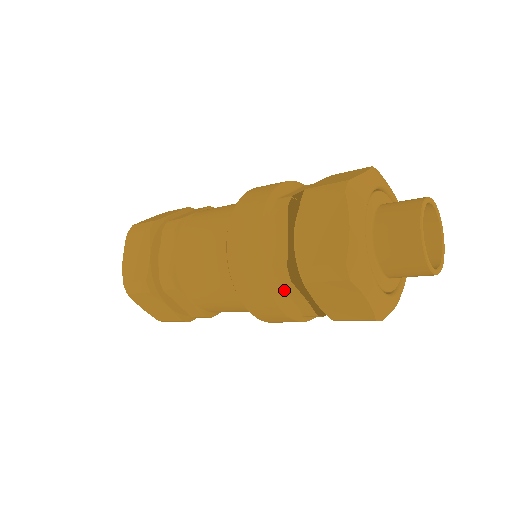
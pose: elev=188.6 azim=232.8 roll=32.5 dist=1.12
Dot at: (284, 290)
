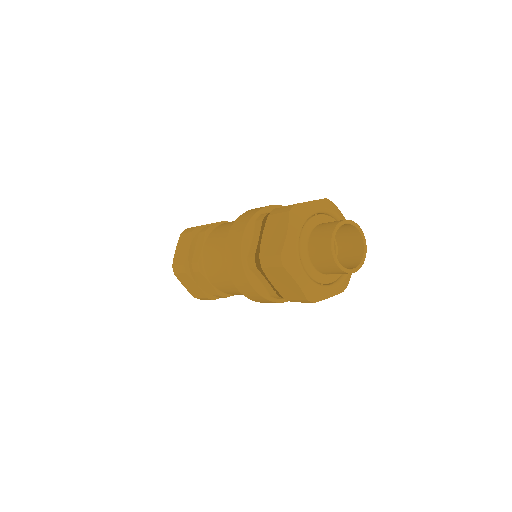
Dot at: occluded
